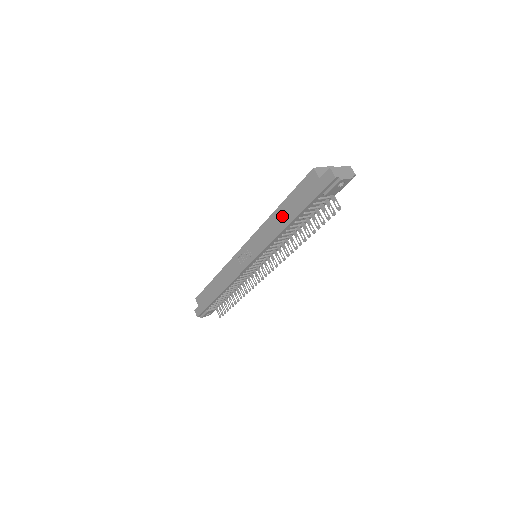
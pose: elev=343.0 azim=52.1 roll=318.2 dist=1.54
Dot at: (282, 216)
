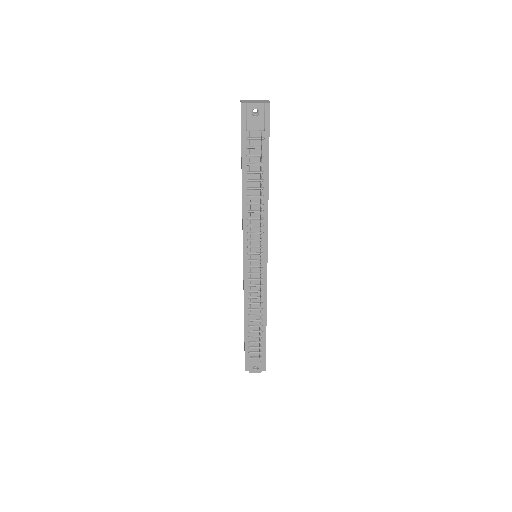
Dot at: occluded
